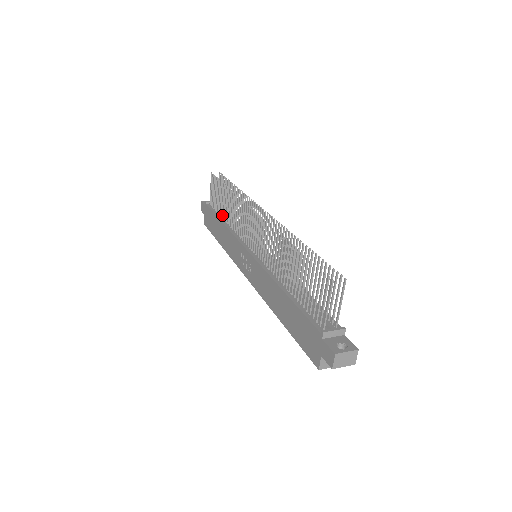
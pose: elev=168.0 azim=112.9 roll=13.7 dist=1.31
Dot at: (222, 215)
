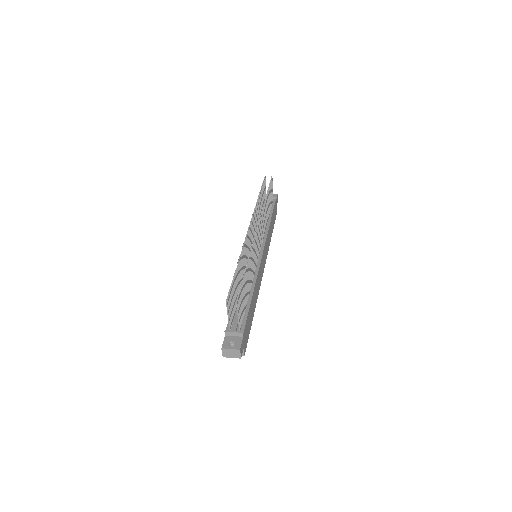
Dot at: occluded
